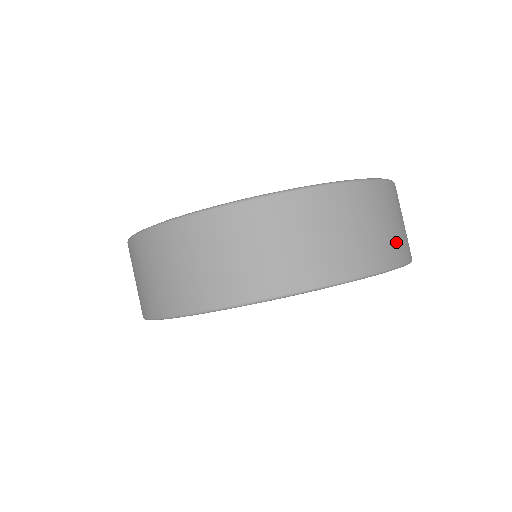
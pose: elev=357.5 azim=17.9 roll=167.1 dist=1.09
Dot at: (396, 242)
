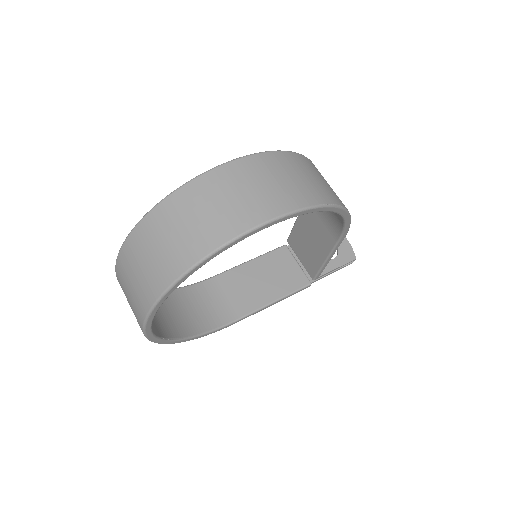
Dot at: (214, 226)
